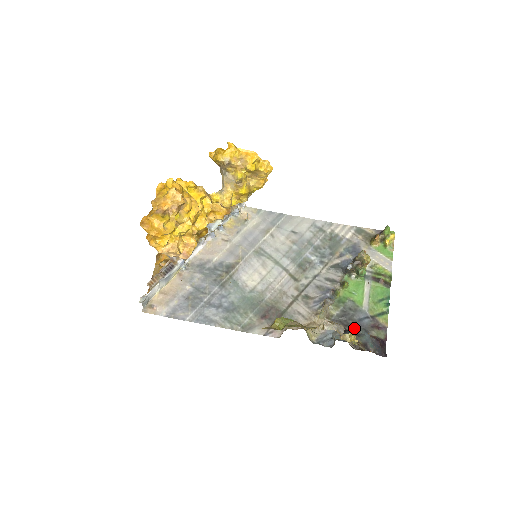
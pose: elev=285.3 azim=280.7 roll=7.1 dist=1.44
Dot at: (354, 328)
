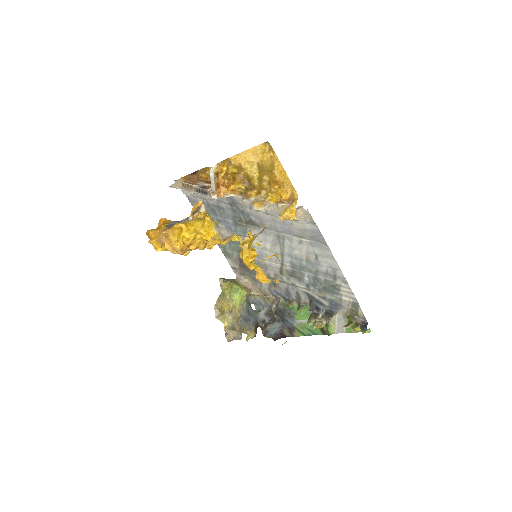
Dot at: (279, 318)
